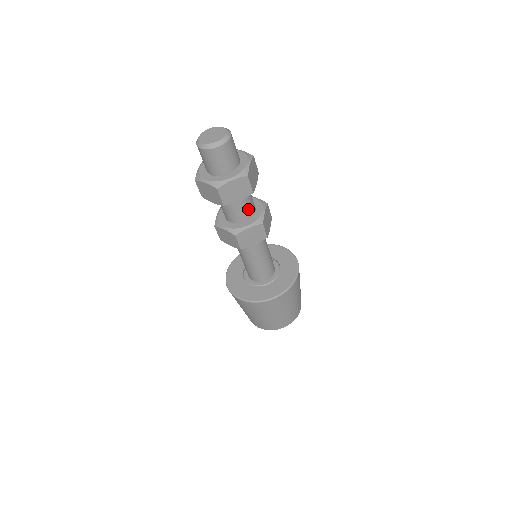
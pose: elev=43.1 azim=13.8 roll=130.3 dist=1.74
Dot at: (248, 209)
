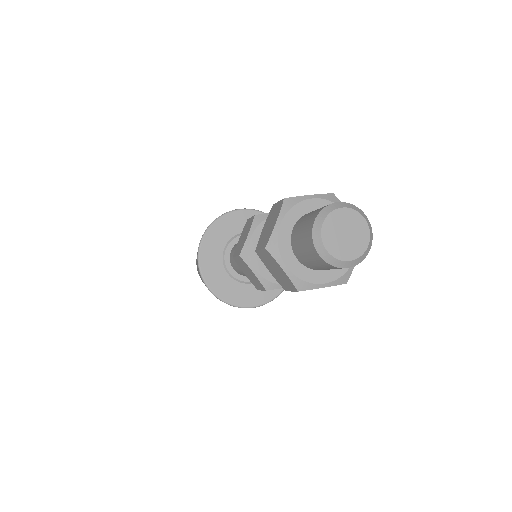
Dot at: occluded
